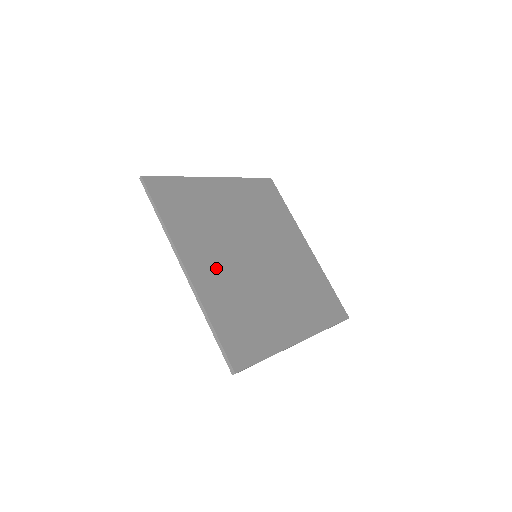
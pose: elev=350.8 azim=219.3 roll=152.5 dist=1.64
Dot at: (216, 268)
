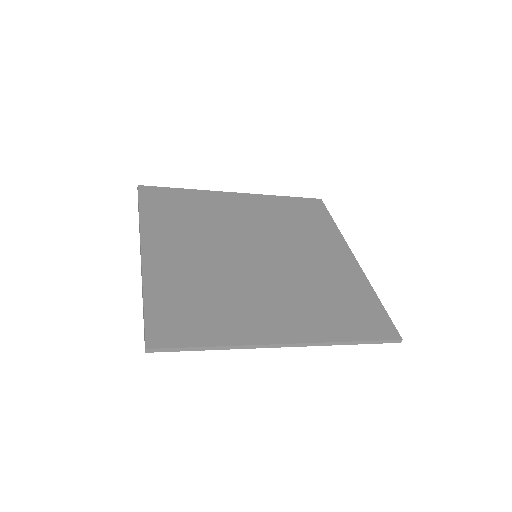
Dot at: (185, 256)
